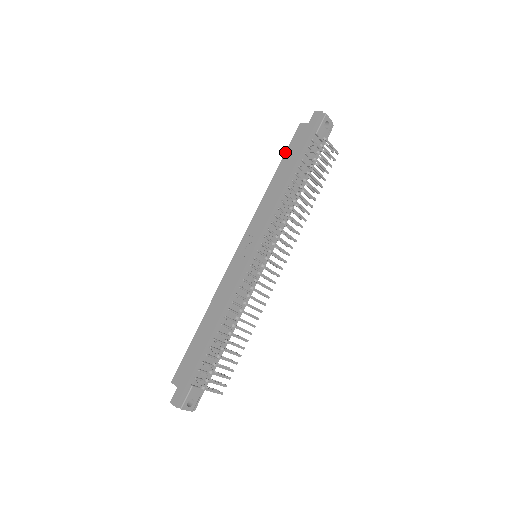
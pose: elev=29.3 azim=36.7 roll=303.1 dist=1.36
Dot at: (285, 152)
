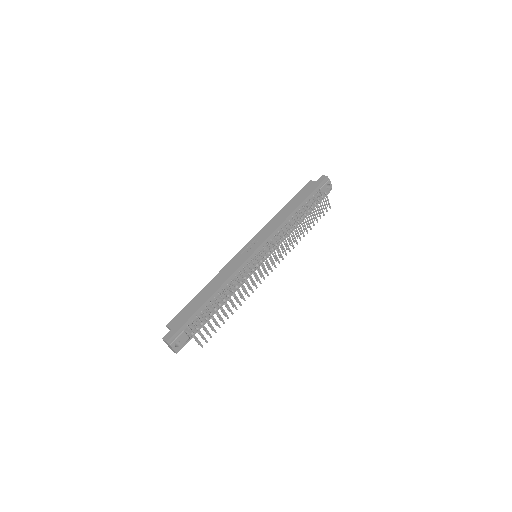
Dot at: (295, 195)
